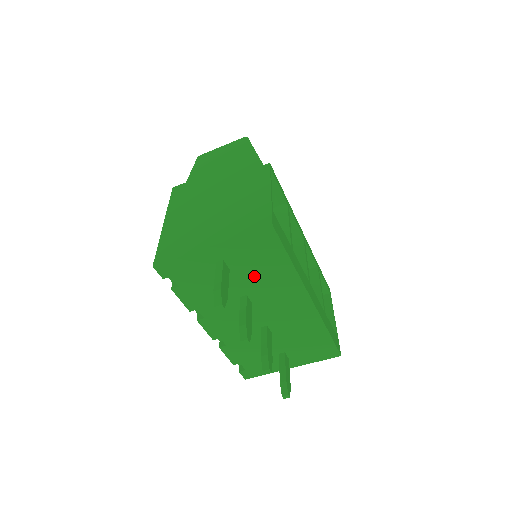
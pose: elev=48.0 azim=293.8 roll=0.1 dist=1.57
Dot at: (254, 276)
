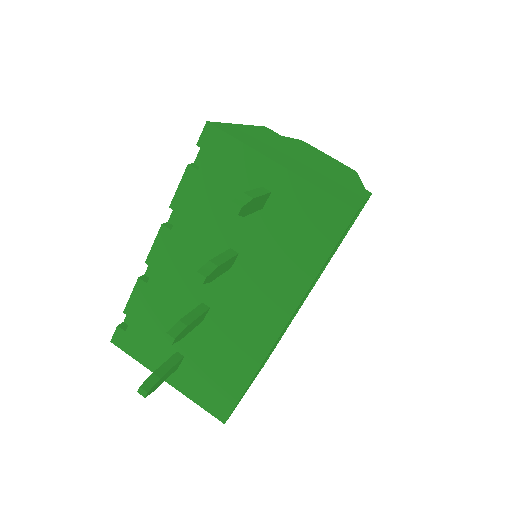
Dot at: (272, 242)
